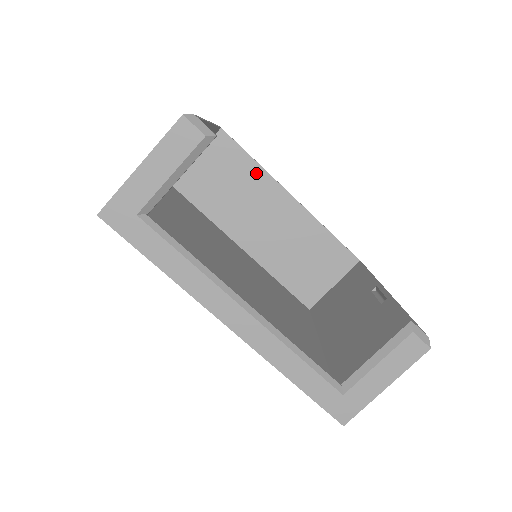
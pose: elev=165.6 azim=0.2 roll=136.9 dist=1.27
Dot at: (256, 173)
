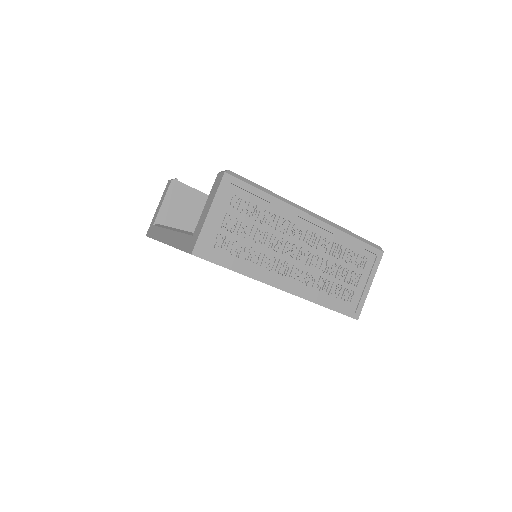
Dot at: occluded
